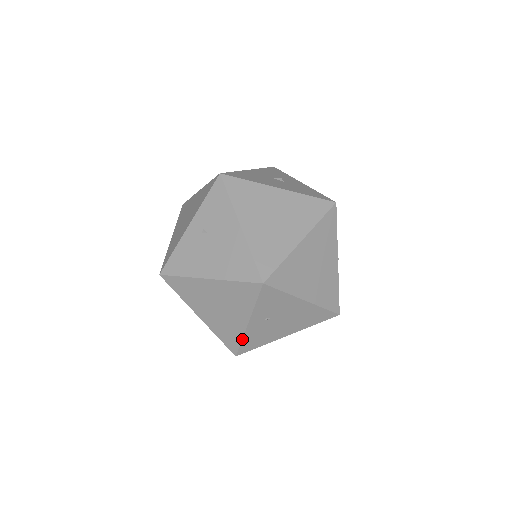
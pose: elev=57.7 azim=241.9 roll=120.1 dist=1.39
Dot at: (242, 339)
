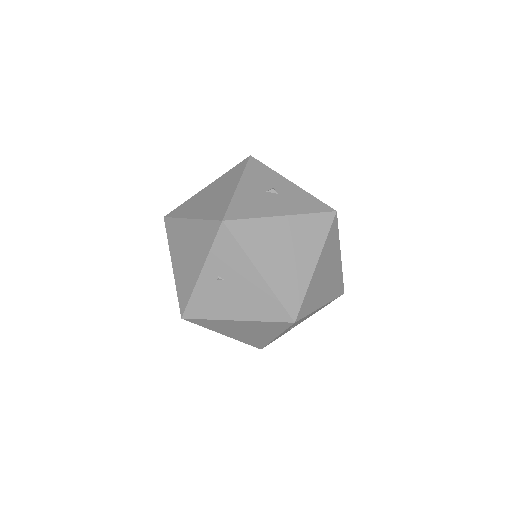
Dot at: occluded
